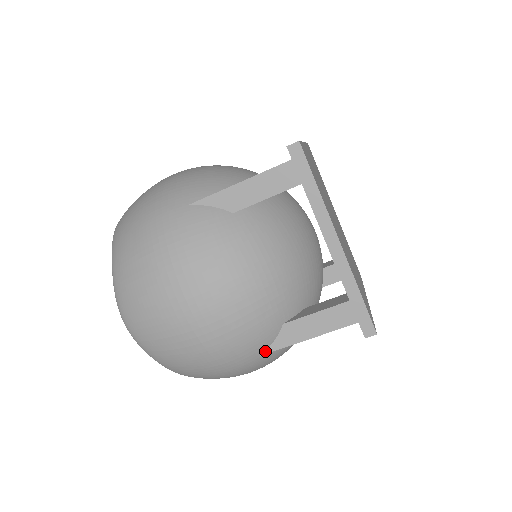
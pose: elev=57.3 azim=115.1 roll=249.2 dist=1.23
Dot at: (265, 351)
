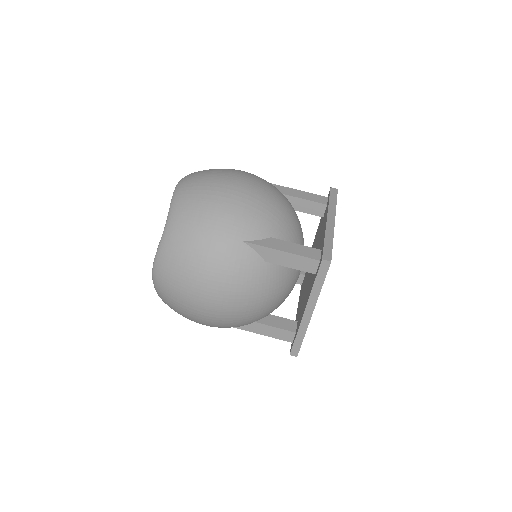
Dot at: (247, 241)
